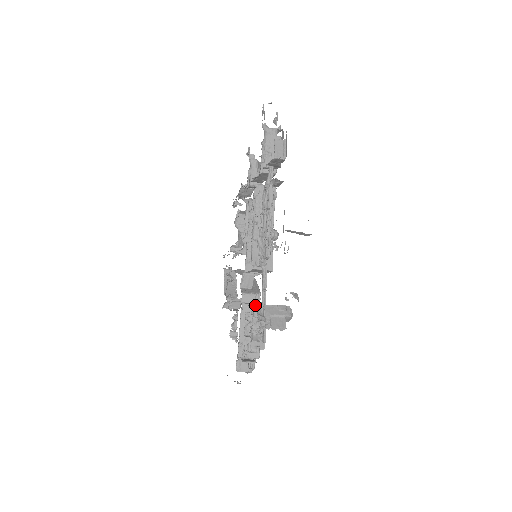
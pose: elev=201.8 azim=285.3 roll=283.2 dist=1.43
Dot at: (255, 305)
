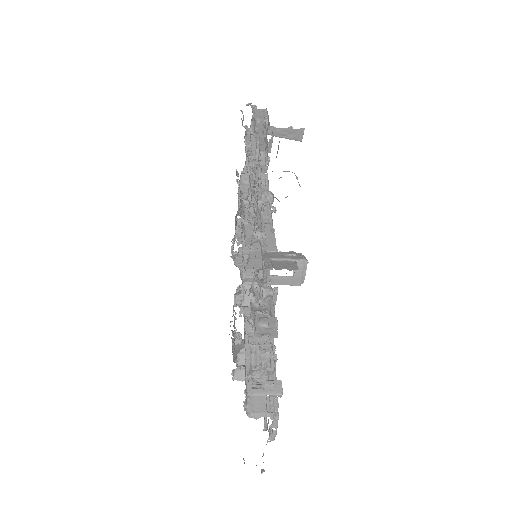
Dot at: (253, 277)
